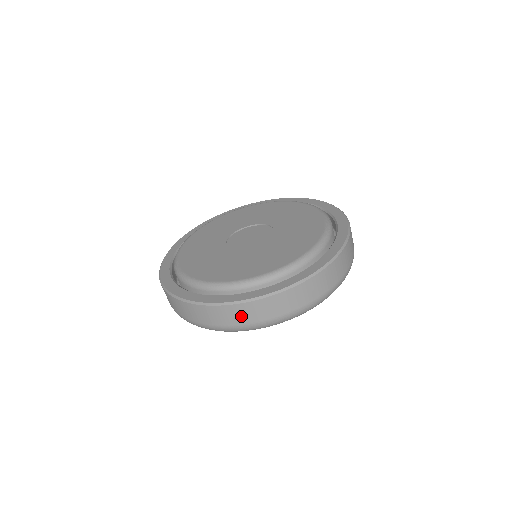
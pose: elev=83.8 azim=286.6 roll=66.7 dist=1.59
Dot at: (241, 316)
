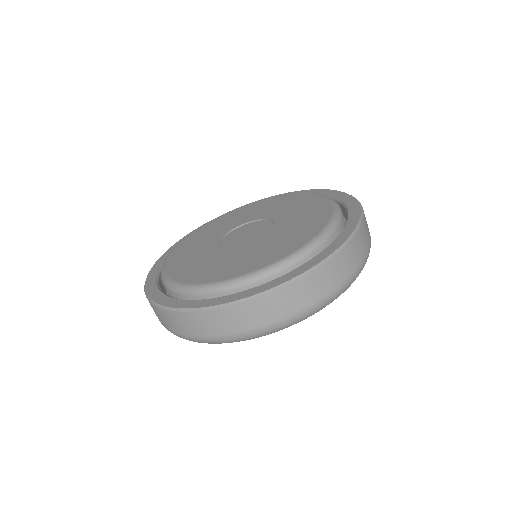
Dot at: (344, 267)
